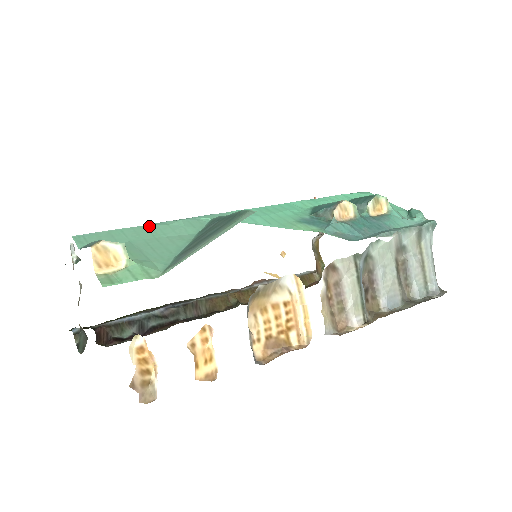
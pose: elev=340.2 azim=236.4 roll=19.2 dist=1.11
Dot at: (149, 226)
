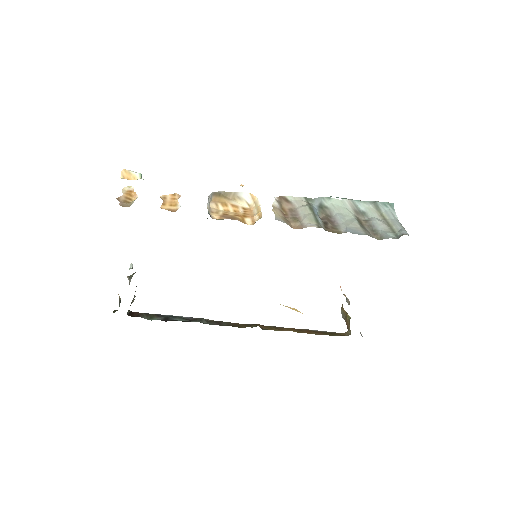
Dot at: occluded
